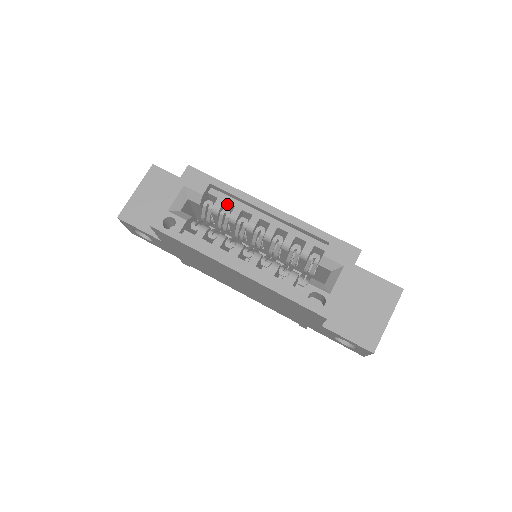
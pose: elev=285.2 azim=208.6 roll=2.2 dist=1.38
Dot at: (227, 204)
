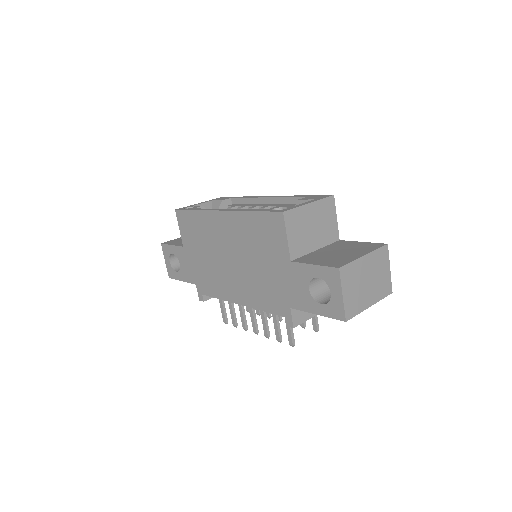
Dot at: occluded
